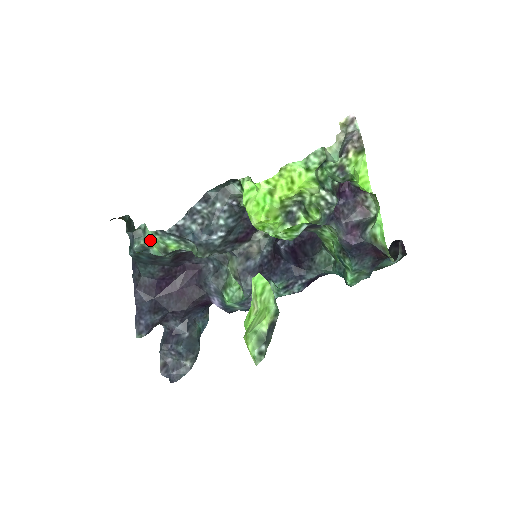
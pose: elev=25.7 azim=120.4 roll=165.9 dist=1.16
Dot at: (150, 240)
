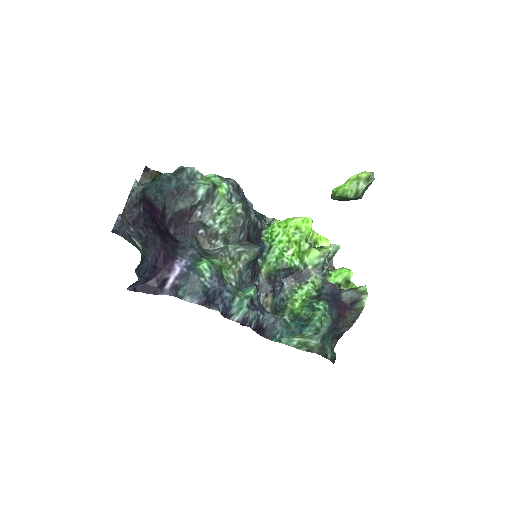
Dot at: (206, 177)
